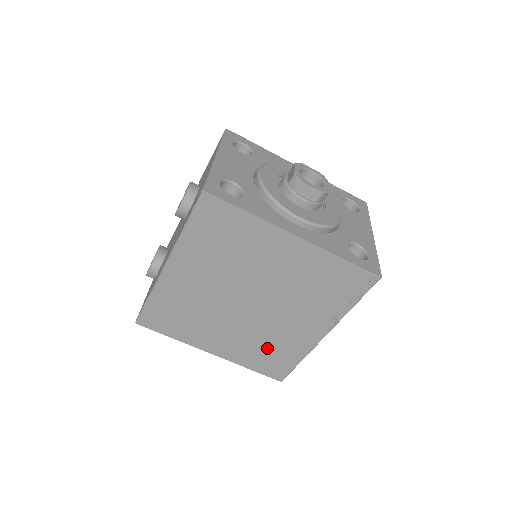
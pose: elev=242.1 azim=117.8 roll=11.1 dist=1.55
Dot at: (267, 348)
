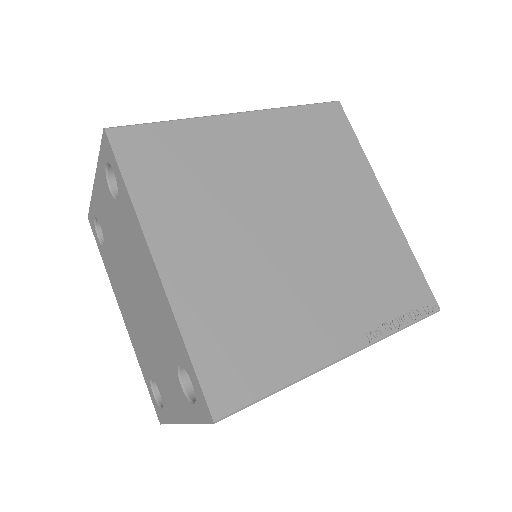
Dot at: (252, 321)
